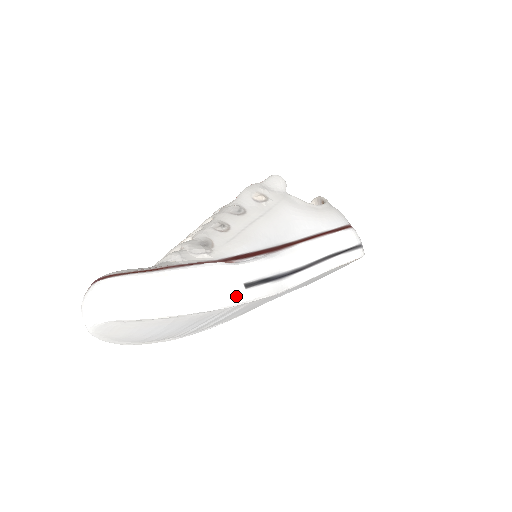
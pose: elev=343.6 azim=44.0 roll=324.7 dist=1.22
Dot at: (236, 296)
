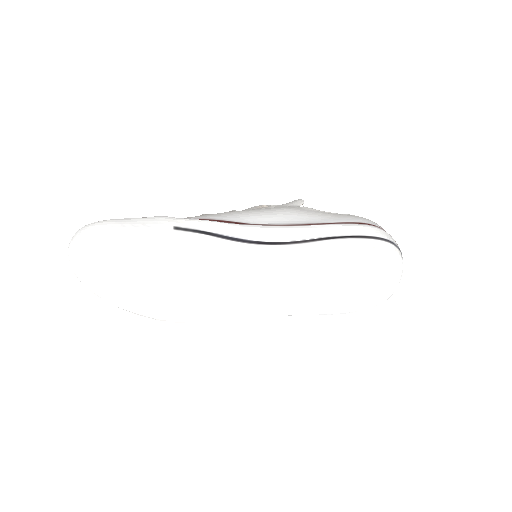
Dot at: (159, 230)
